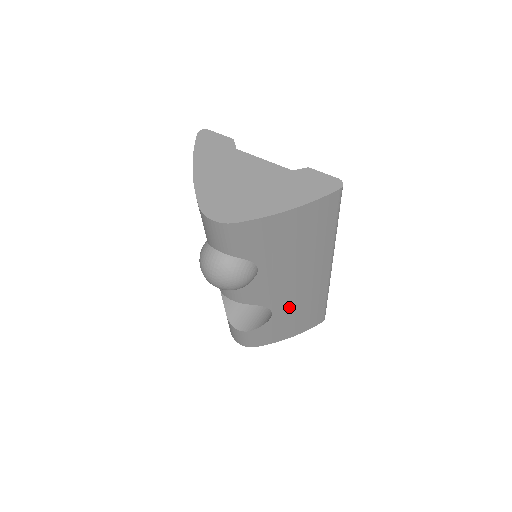
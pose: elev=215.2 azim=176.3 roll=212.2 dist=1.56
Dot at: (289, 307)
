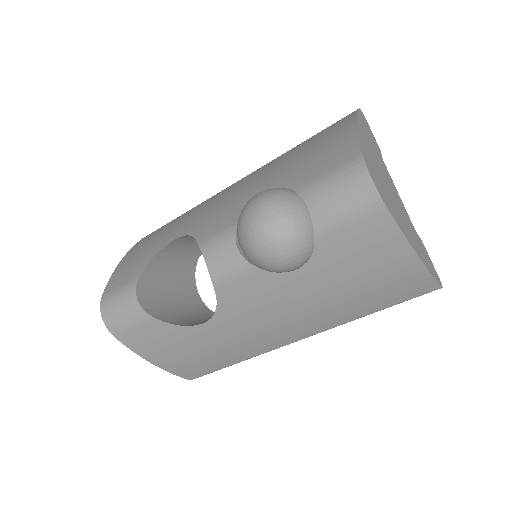
Dot at: (222, 335)
